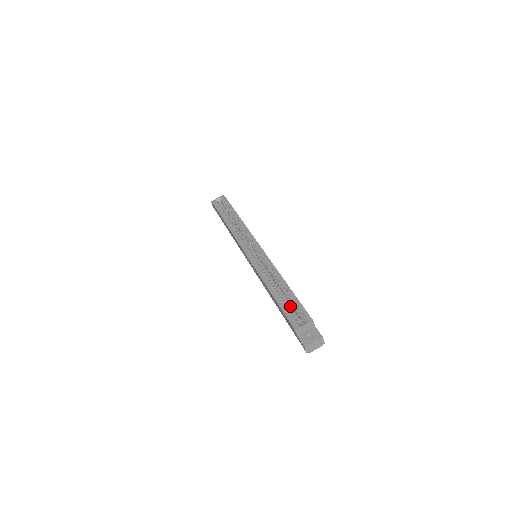
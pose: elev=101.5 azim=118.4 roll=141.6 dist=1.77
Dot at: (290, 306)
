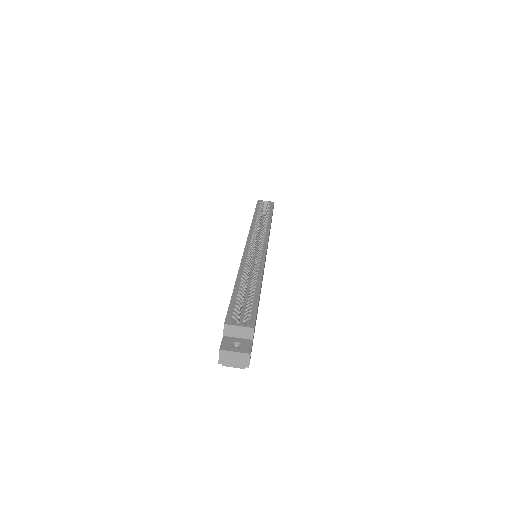
Dot at: occluded
